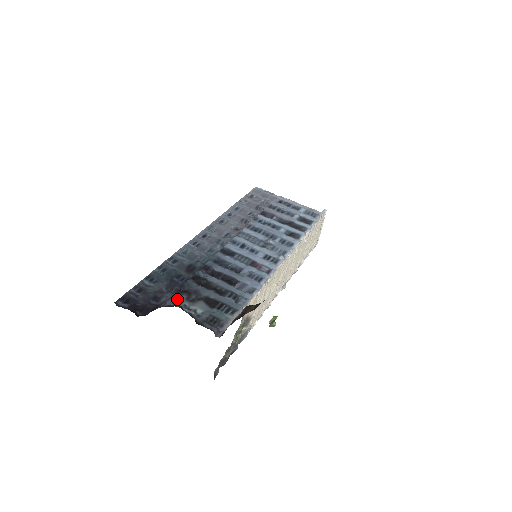
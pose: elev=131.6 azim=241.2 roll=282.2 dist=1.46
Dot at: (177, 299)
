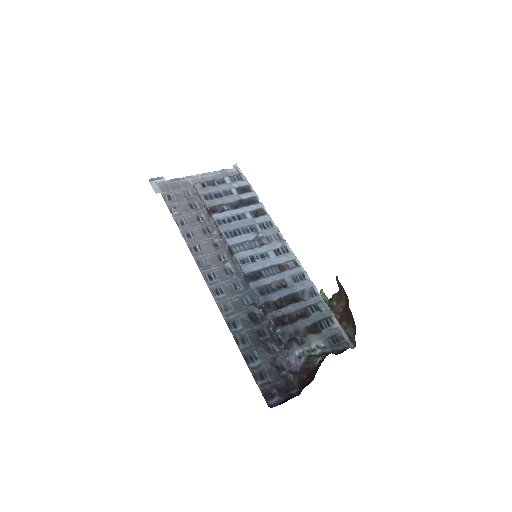
Dot at: (297, 353)
